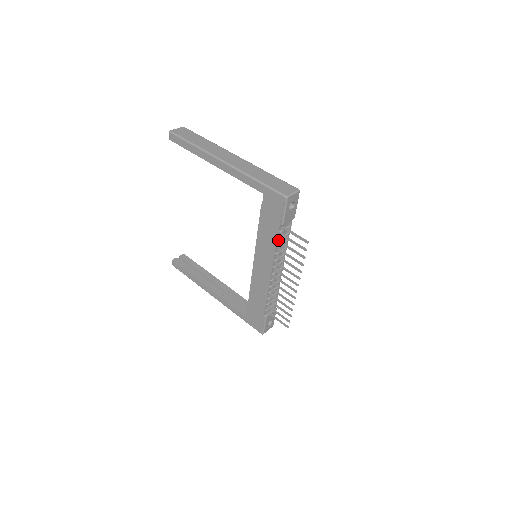
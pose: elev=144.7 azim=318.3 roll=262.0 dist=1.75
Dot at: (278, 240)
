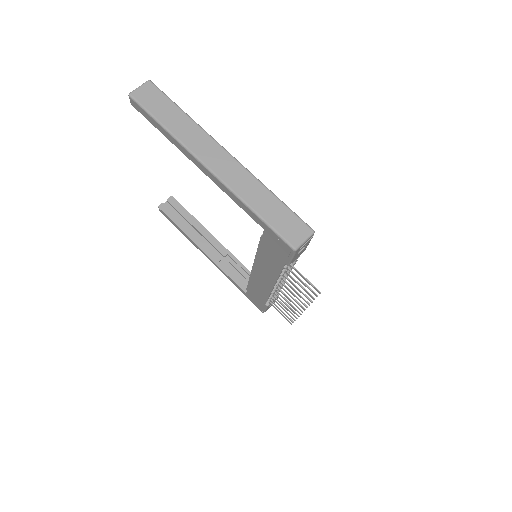
Dot at: occluded
